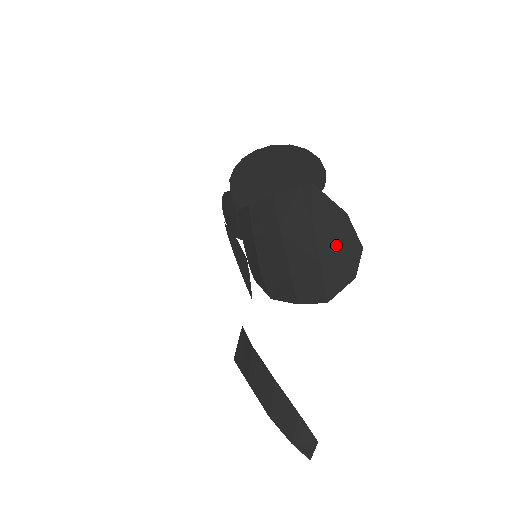
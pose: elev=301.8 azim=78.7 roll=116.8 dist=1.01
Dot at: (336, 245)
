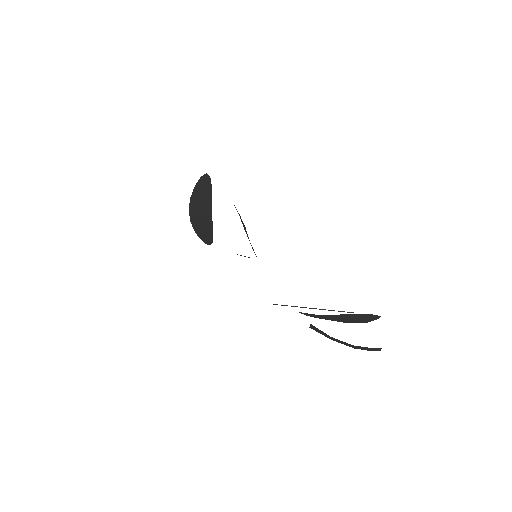
Dot at: (366, 318)
